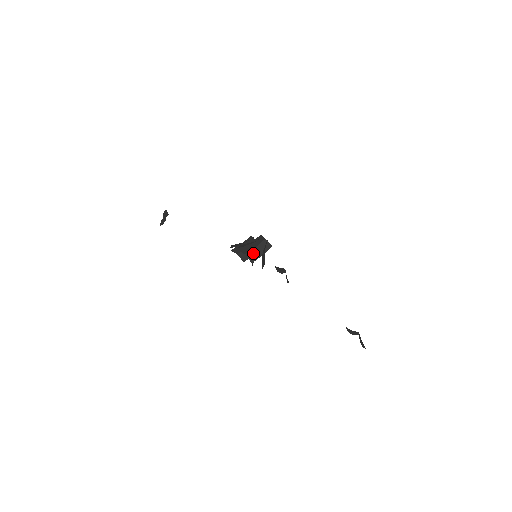
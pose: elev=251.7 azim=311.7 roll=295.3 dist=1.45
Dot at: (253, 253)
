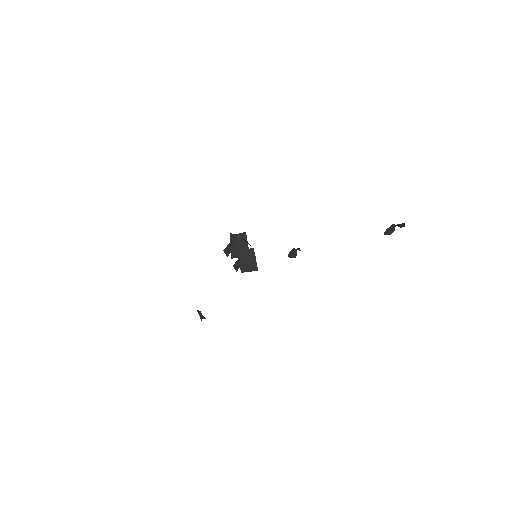
Dot at: (242, 250)
